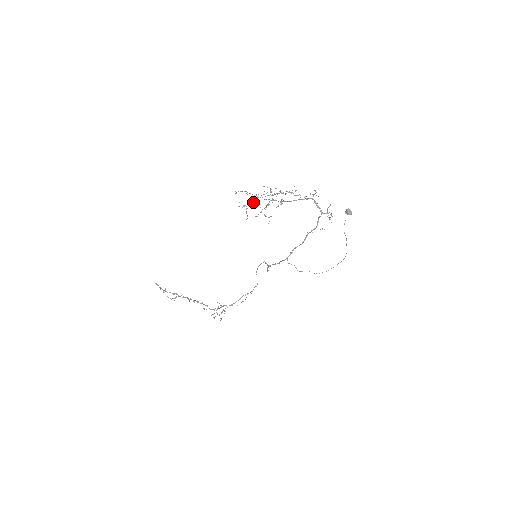
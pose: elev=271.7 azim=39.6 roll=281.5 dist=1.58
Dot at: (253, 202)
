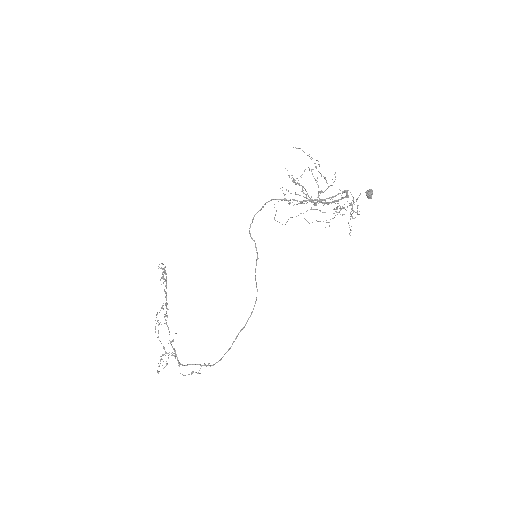
Dot at: (299, 203)
